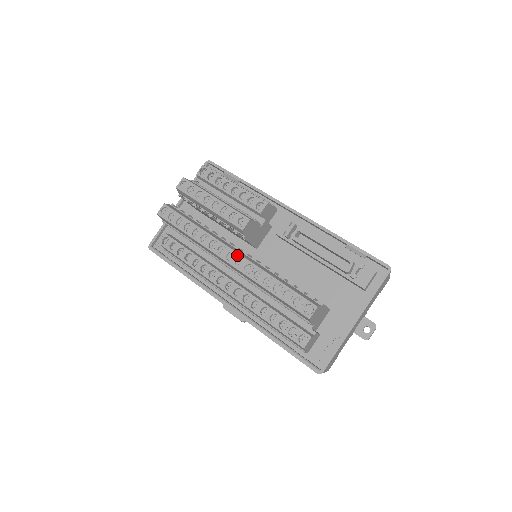
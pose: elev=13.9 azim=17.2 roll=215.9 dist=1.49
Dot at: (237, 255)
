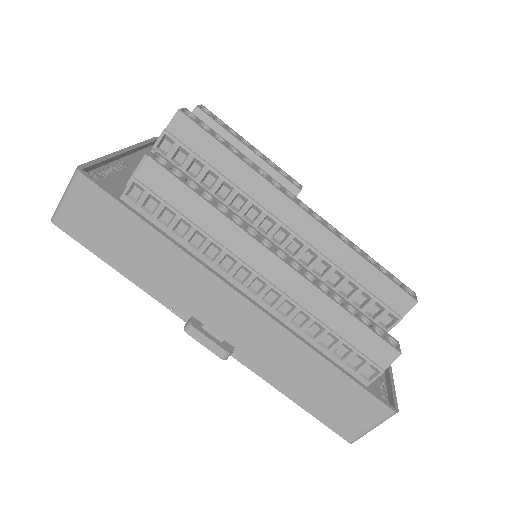
Dot at: (310, 209)
